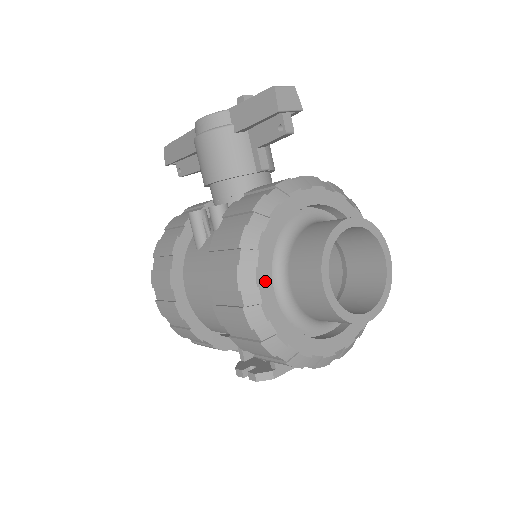
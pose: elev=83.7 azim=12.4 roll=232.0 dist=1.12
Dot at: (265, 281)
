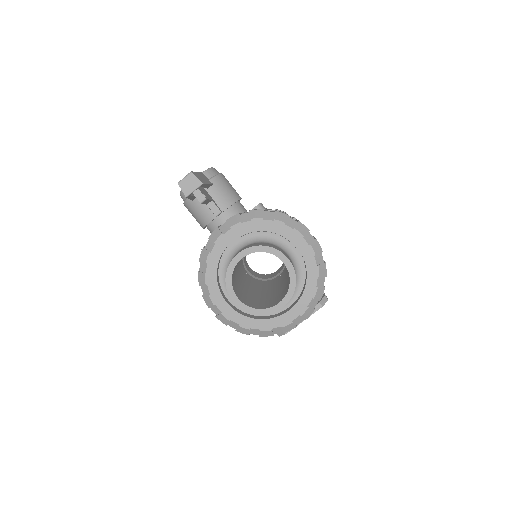
Dot at: (218, 300)
